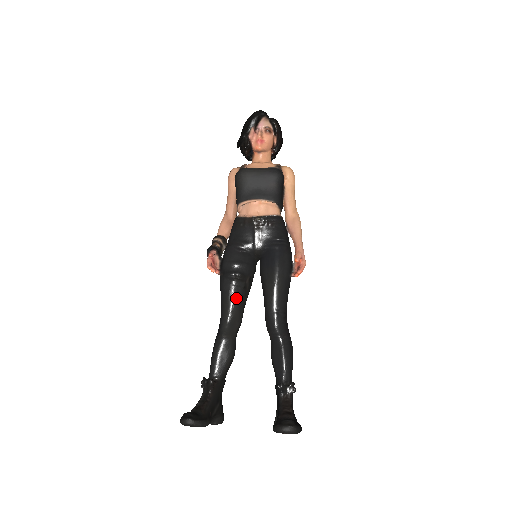
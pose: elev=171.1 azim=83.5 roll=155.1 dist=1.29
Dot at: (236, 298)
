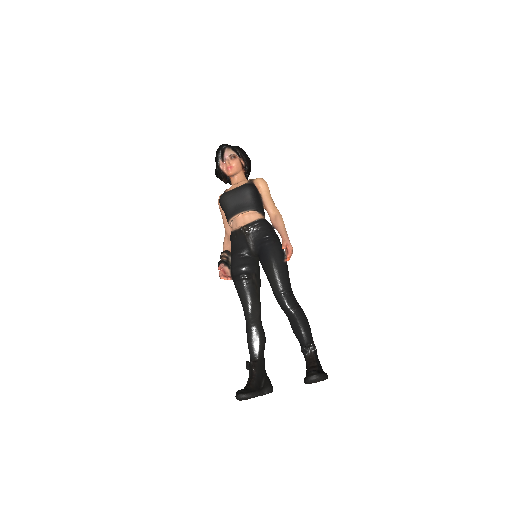
Dot at: (249, 293)
